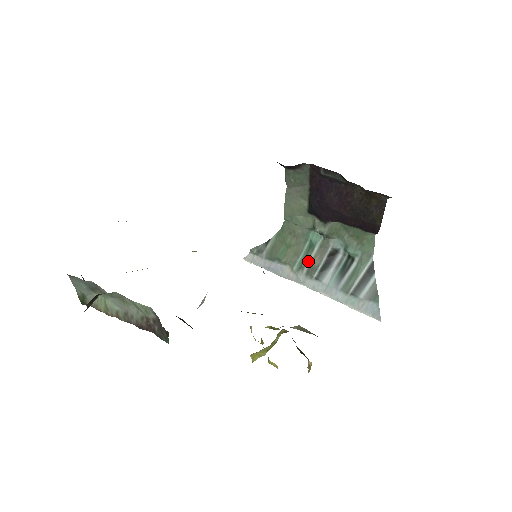
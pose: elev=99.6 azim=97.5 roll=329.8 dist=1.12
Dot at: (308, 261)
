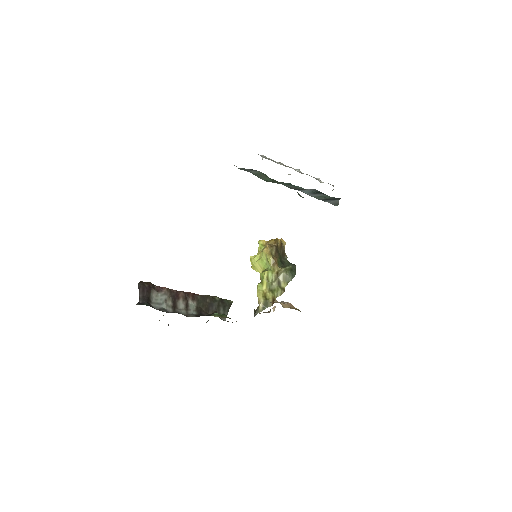
Dot at: (288, 186)
